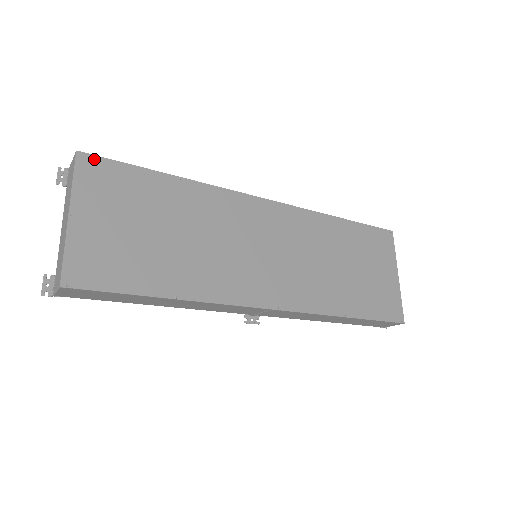
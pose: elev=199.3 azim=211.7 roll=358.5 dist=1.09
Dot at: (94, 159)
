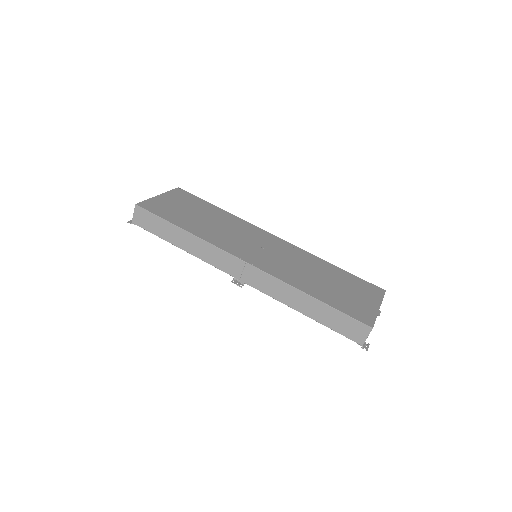
Dot at: (184, 191)
